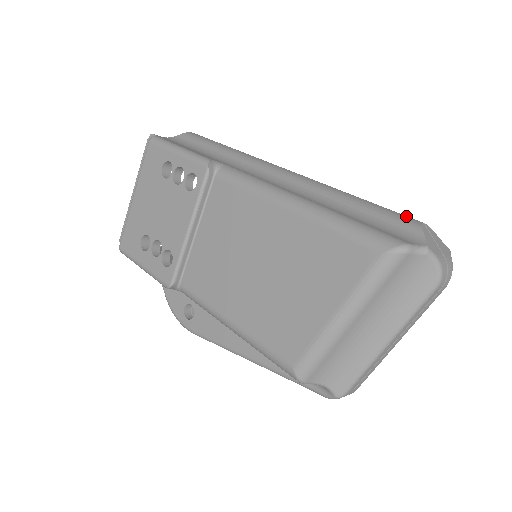
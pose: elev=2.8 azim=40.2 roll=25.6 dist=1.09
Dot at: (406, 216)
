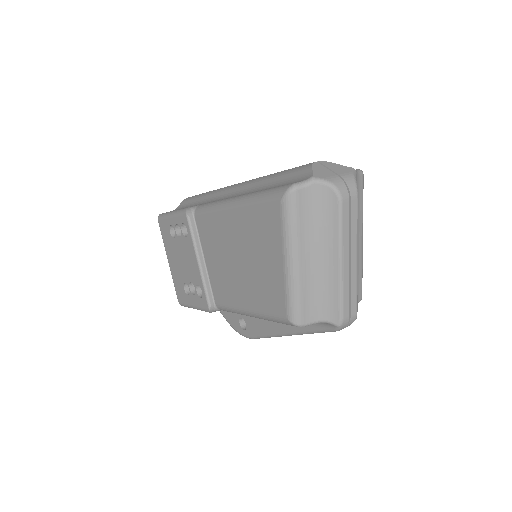
Dot at: occluded
